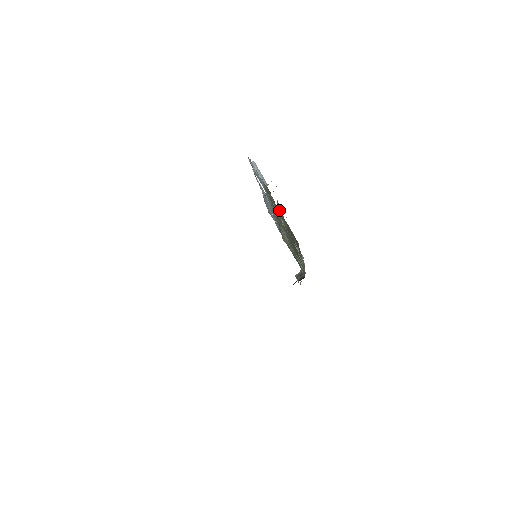
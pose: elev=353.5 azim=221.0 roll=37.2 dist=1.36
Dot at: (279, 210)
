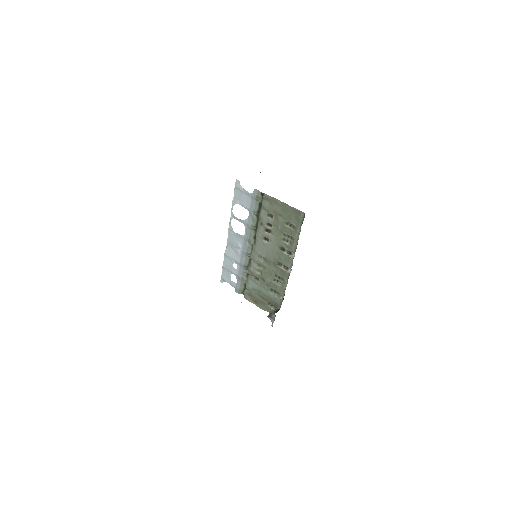
Dot at: (278, 200)
